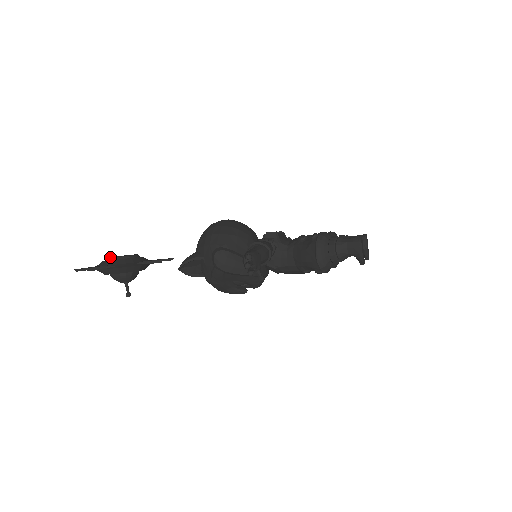
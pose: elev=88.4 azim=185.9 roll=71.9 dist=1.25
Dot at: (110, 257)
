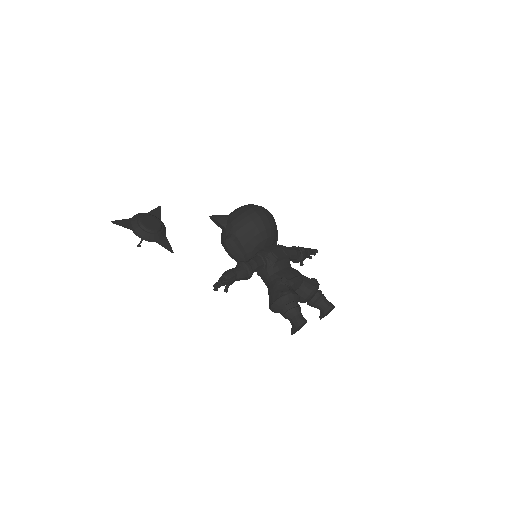
Dot at: (141, 221)
